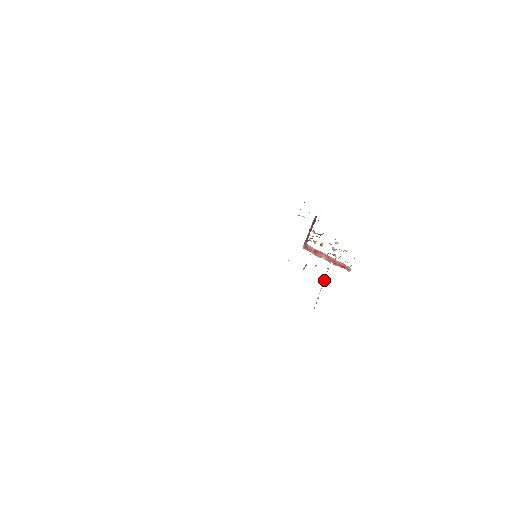
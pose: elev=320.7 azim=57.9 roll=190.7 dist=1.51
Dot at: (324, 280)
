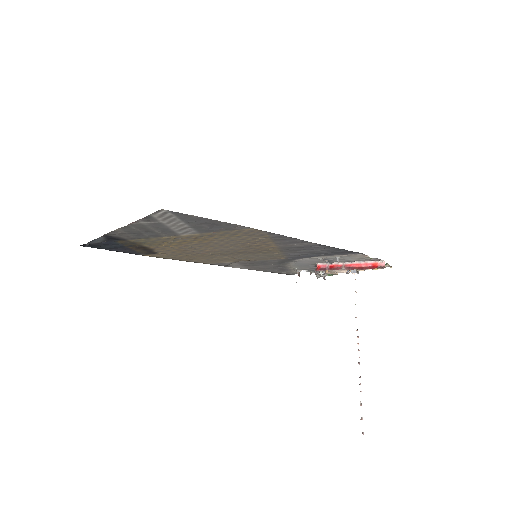
Dot at: occluded
